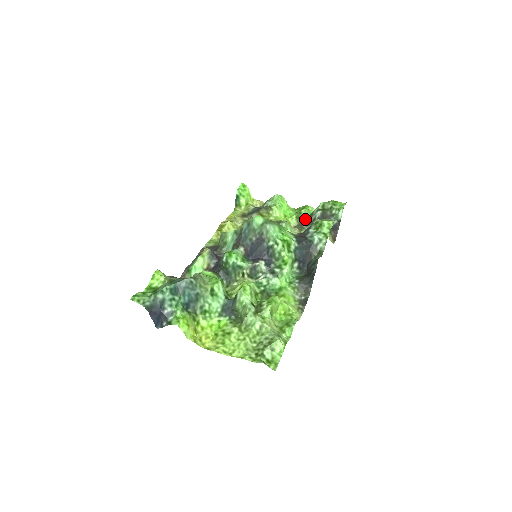
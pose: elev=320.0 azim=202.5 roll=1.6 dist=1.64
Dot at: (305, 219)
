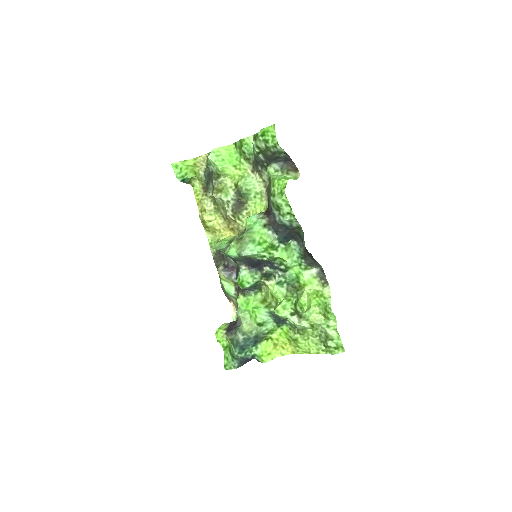
Dot at: (254, 159)
